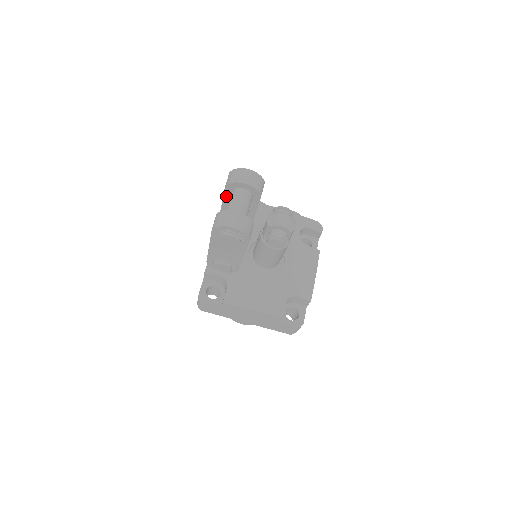
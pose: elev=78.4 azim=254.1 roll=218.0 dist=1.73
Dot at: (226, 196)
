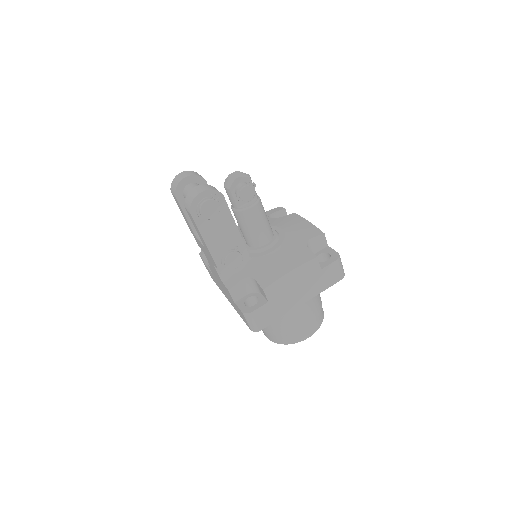
Dot at: (184, 208)
